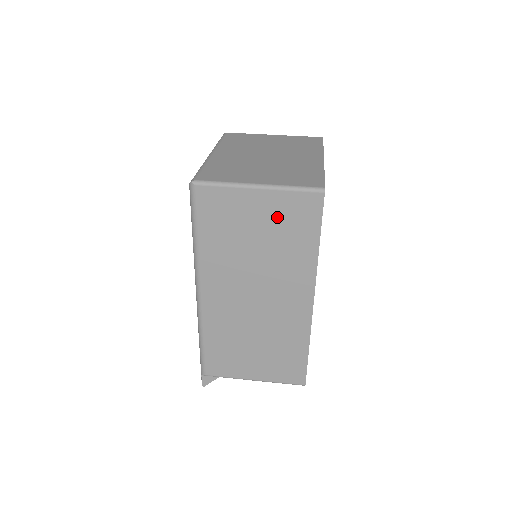
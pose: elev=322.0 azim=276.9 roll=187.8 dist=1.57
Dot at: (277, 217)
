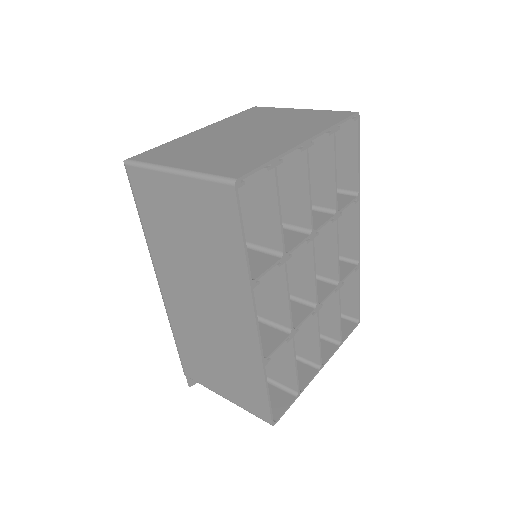
Dot at: (198, 211)
